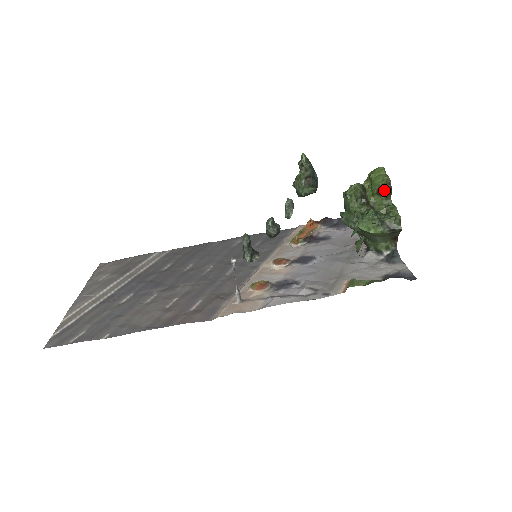
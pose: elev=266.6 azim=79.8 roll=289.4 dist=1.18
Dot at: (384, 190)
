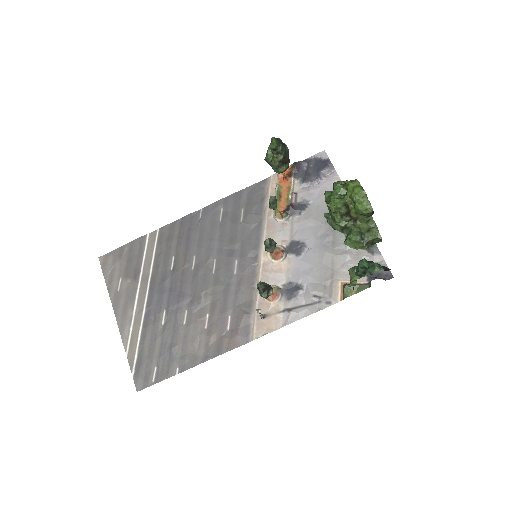
Dot at: (367, 215)
